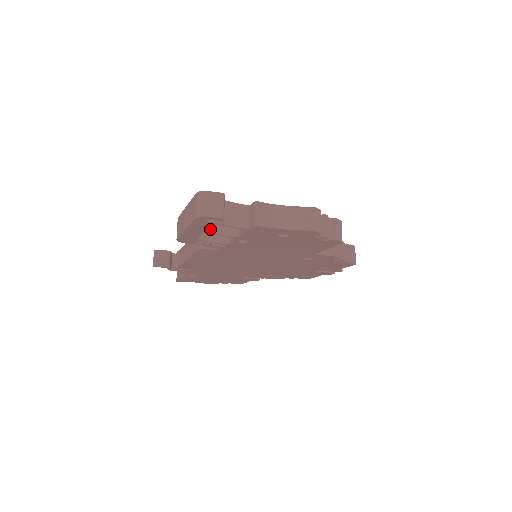
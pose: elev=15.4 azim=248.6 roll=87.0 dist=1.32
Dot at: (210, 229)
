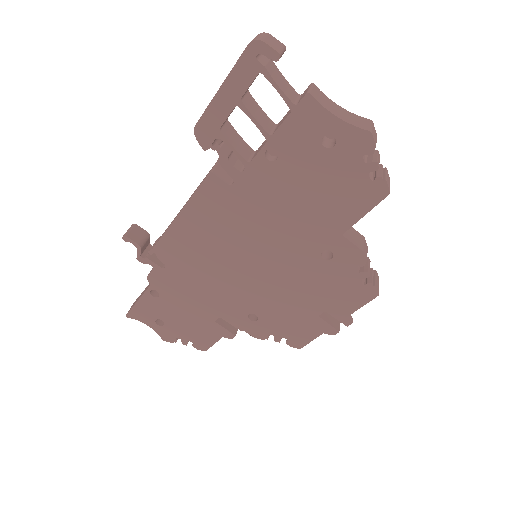
Dot at: (246, 105)
